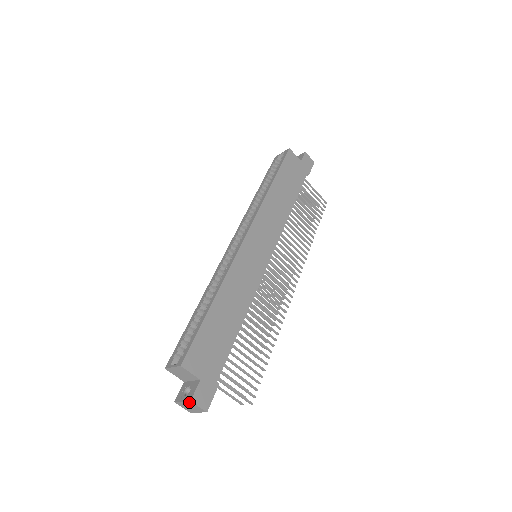
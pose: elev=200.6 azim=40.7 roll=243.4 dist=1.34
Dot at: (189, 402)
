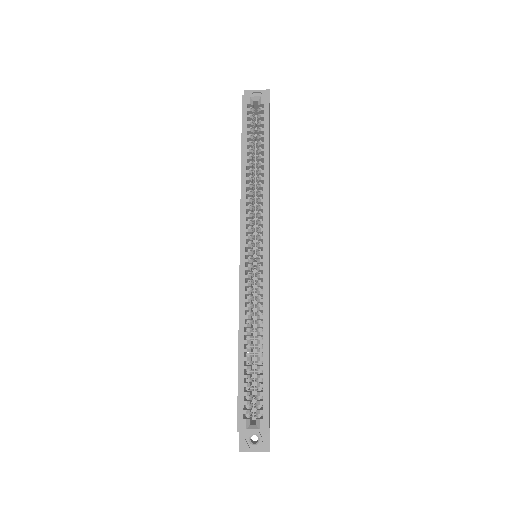
Dot at: occluded
